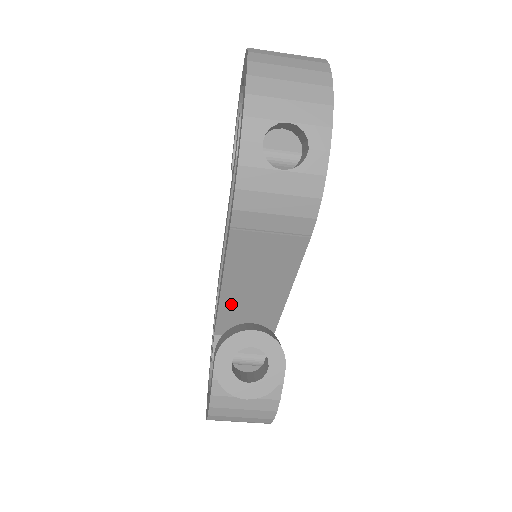
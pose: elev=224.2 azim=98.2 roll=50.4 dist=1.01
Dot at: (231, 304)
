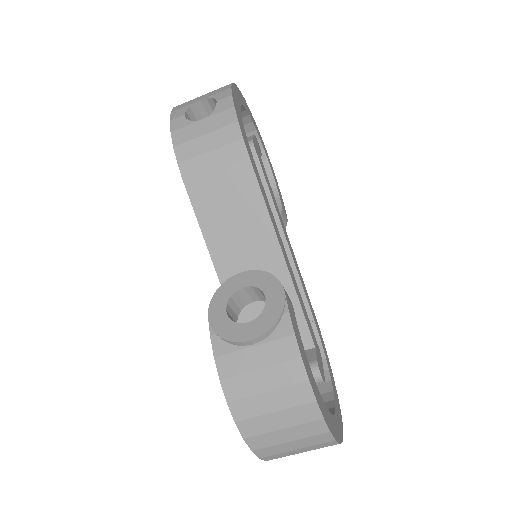
Dot at: occluded
